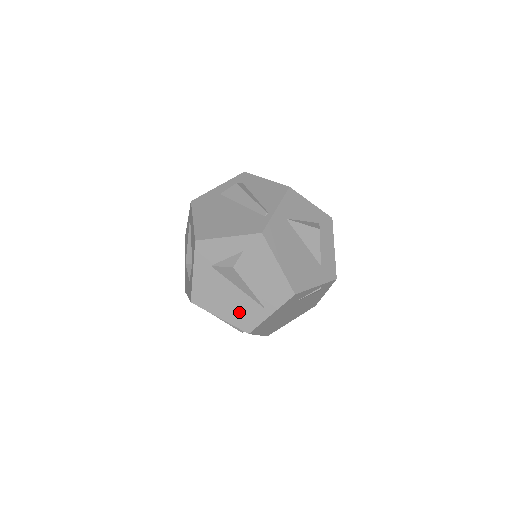
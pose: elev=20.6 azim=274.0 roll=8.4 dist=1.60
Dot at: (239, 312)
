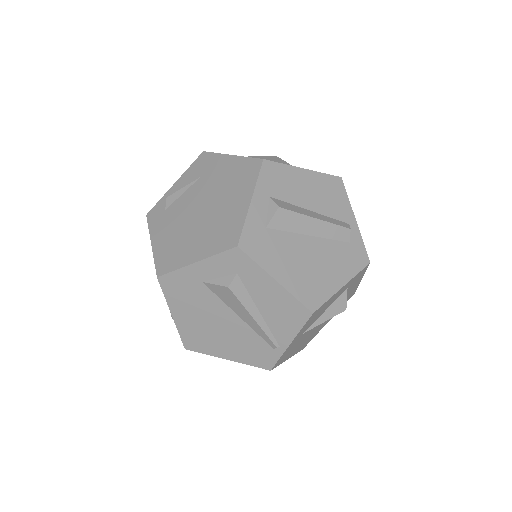
Dot at: occluded
